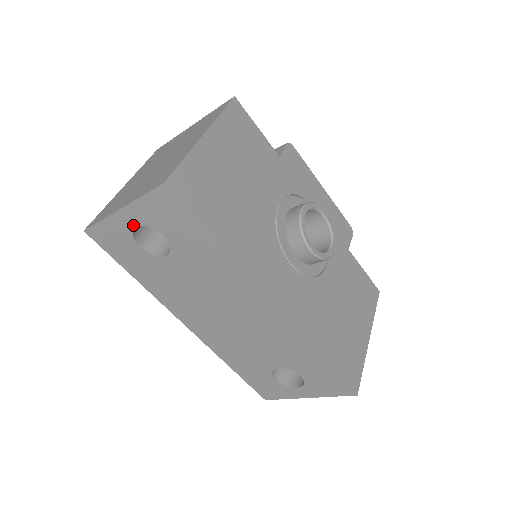
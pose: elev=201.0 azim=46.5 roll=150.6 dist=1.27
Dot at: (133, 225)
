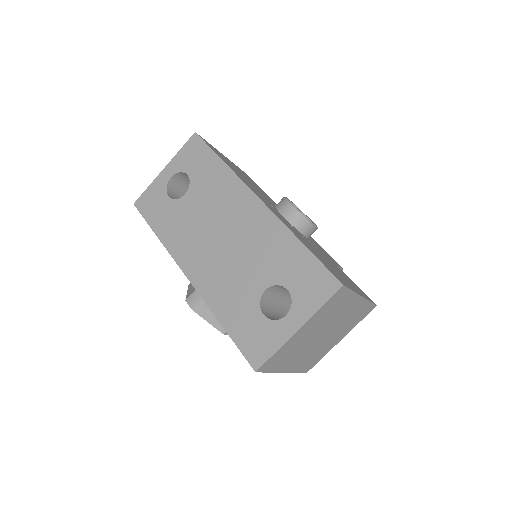
Dot at: (169, 177)
